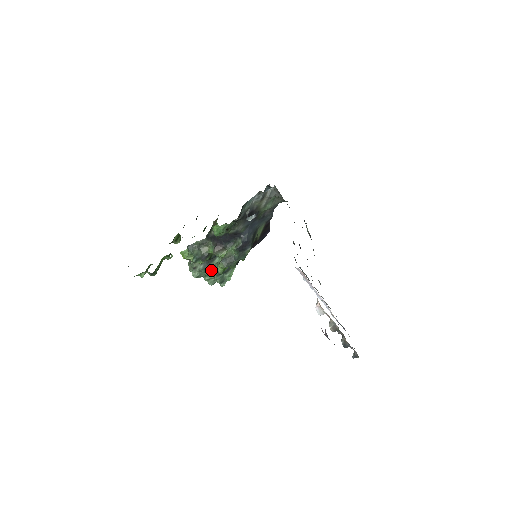
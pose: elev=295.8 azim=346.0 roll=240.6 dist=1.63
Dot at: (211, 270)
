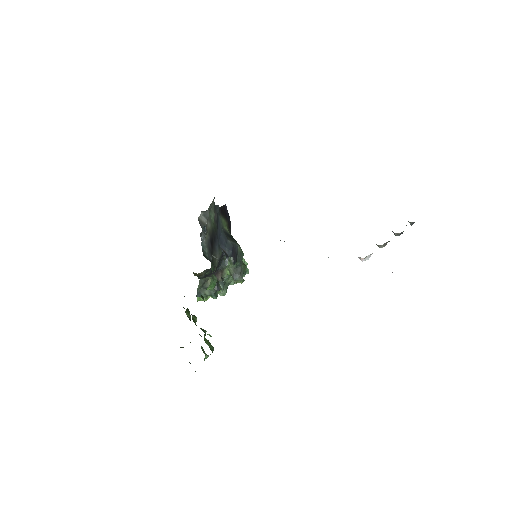
Dot at: (228, 278)
